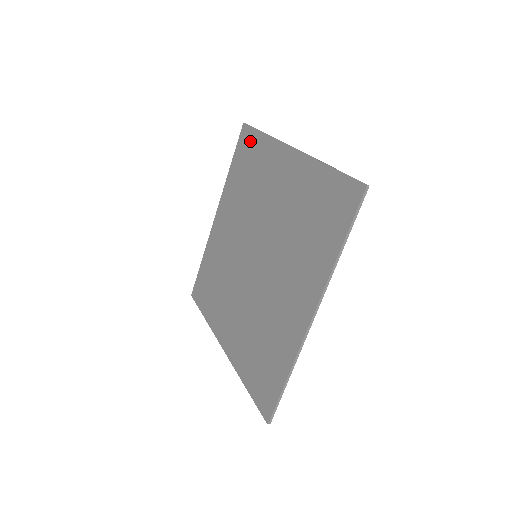
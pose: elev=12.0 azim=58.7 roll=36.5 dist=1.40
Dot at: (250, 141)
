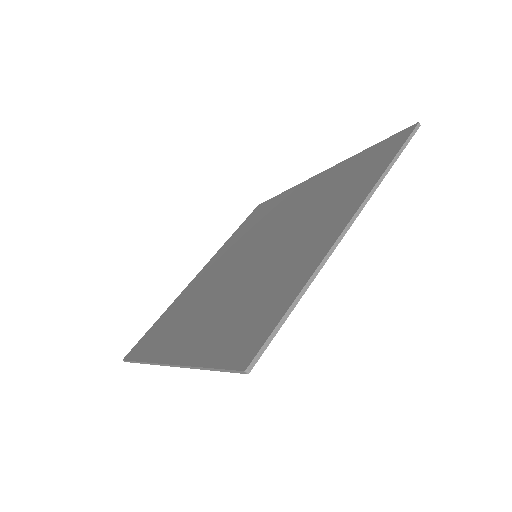
Dot at: (265, 206)
